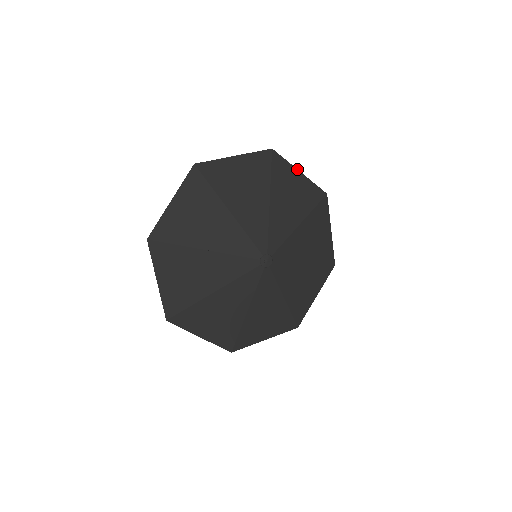
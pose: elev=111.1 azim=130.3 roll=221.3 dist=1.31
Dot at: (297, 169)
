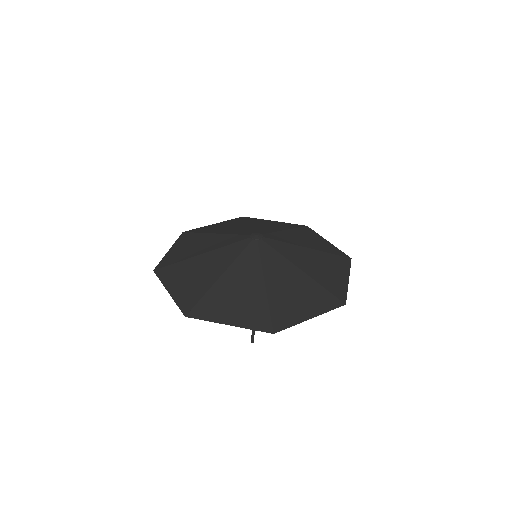
Dot at: (325, 239)
